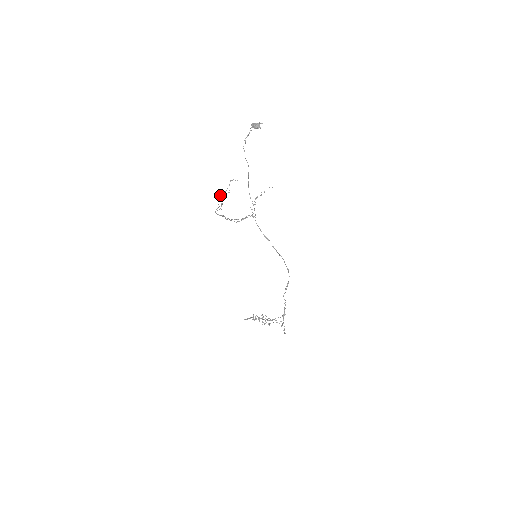
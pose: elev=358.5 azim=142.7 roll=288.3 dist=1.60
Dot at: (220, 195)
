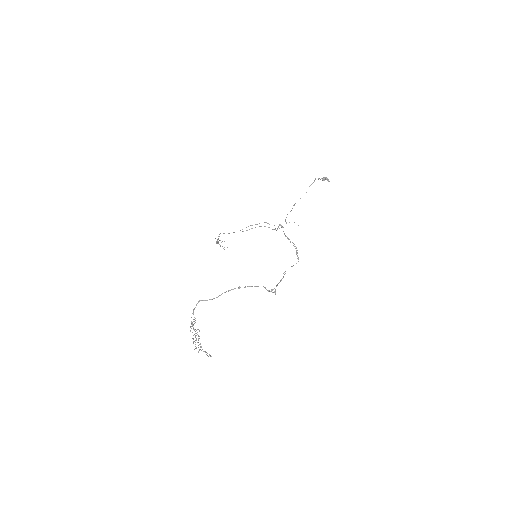
Dot at: (216, 241)
